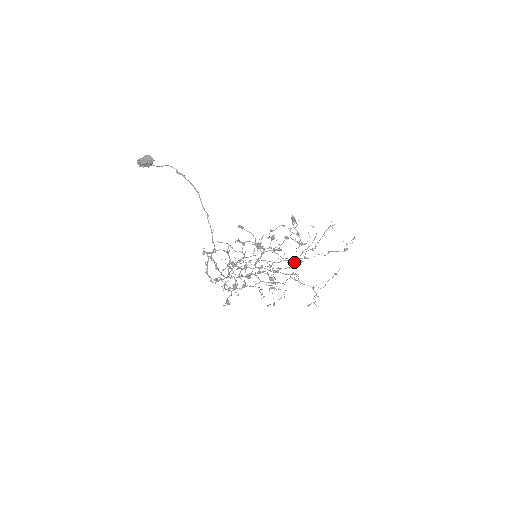
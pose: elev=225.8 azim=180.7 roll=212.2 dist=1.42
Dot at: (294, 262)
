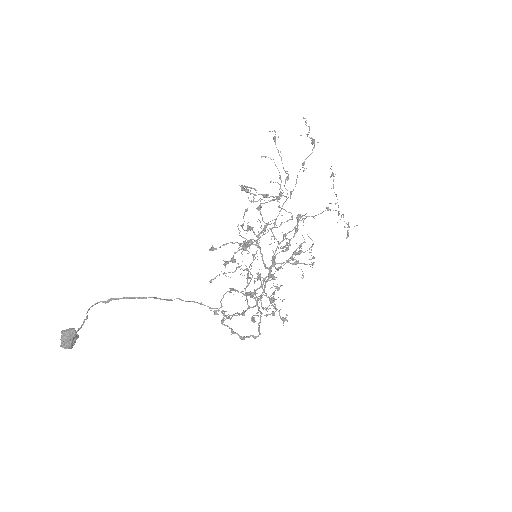
Dot at: occluded
